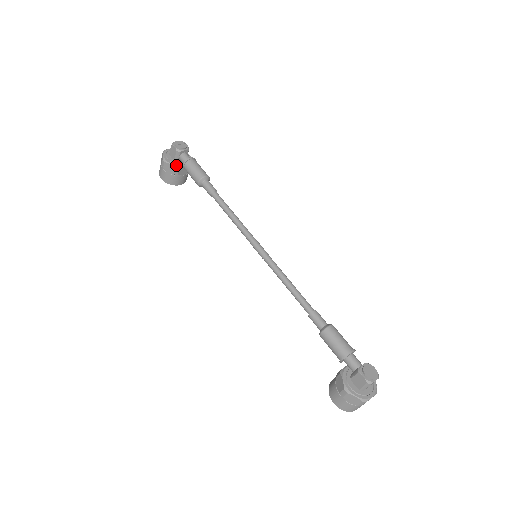
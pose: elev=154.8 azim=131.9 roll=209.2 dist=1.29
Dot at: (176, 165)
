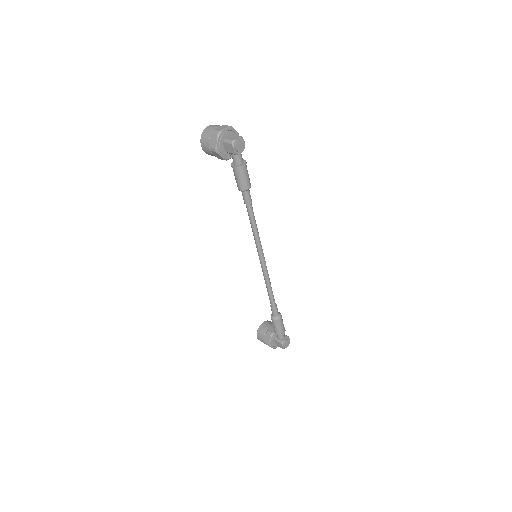
Dot at: (225, 157)
